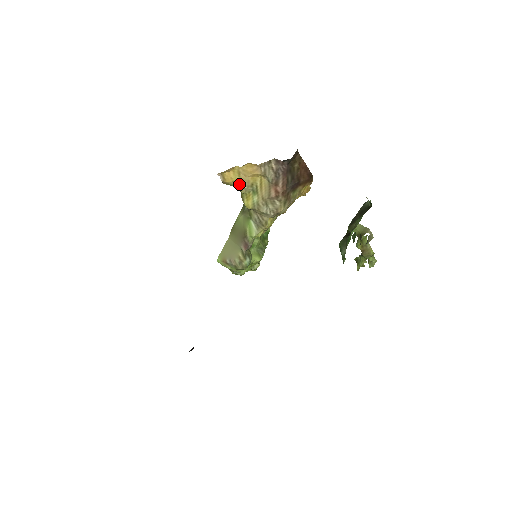
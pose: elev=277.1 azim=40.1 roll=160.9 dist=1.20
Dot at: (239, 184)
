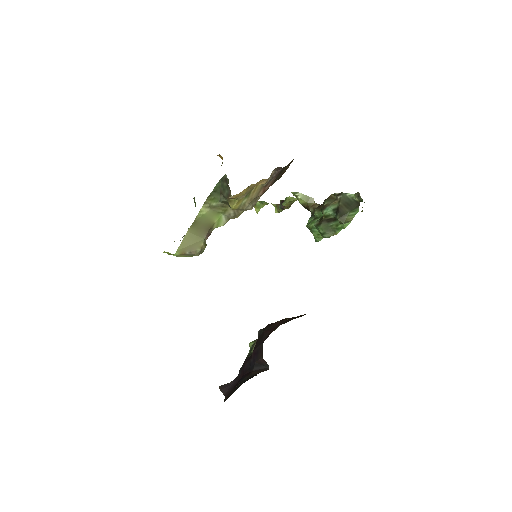
Dot at: occluded
